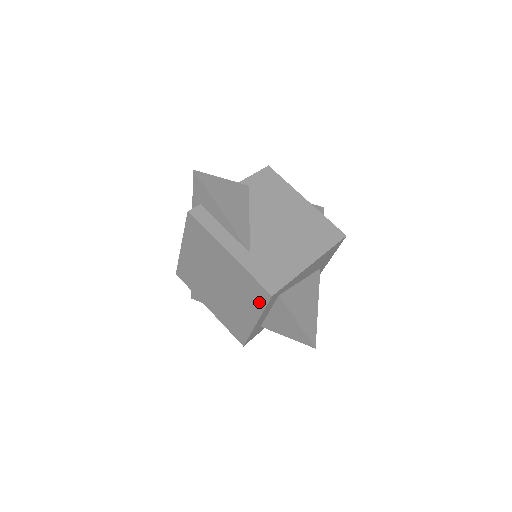
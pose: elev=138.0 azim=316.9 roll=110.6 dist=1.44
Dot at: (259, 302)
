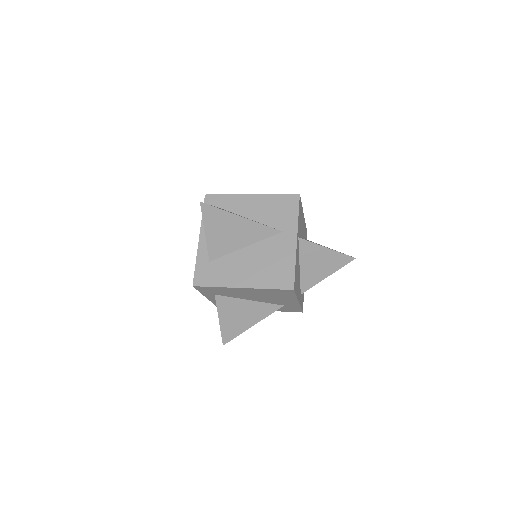
Dot at: occluded
